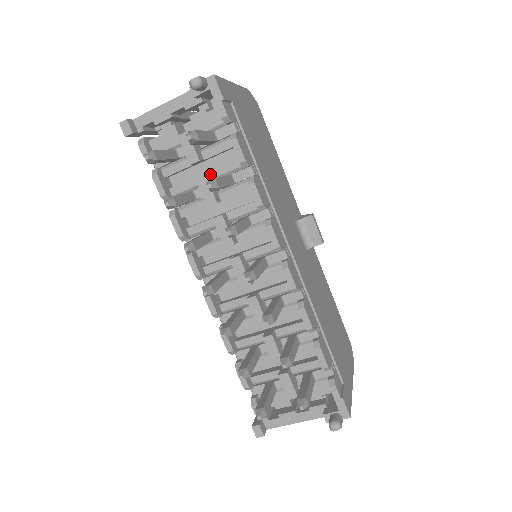
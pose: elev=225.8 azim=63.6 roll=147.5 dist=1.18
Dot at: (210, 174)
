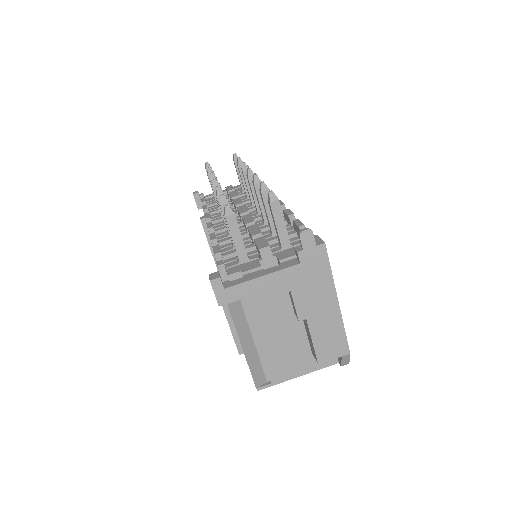
Dot at: occluded
